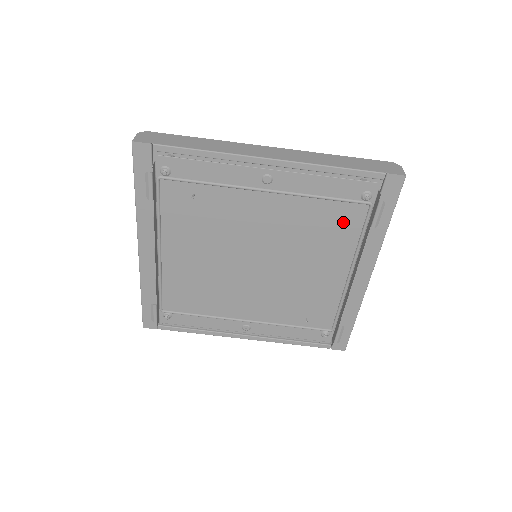
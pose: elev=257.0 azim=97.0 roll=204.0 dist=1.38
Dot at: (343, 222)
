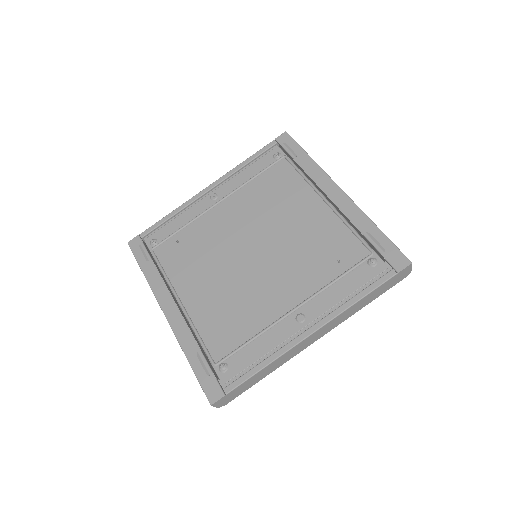
Dot at: (281, 178)
